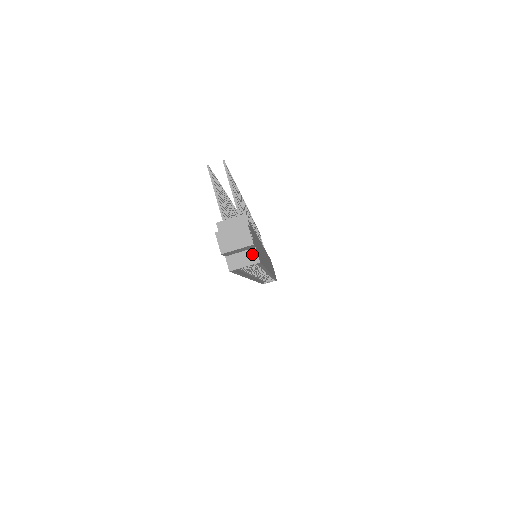
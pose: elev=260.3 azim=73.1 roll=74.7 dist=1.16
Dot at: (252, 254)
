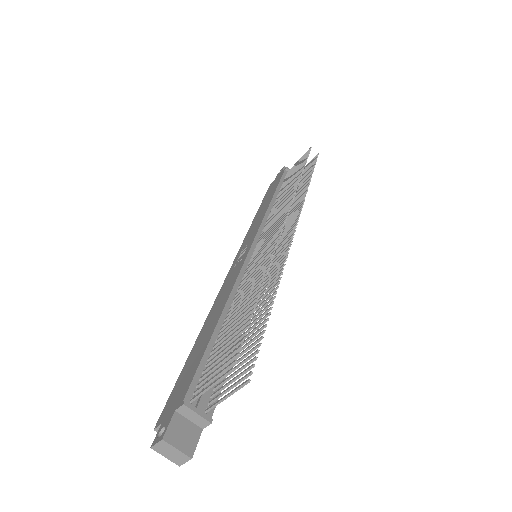
Dot at: occluded
